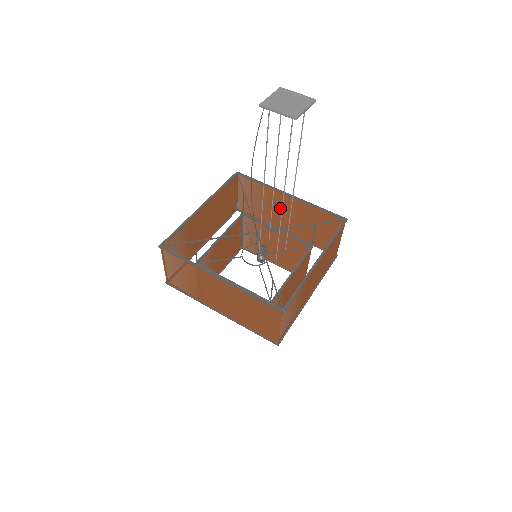
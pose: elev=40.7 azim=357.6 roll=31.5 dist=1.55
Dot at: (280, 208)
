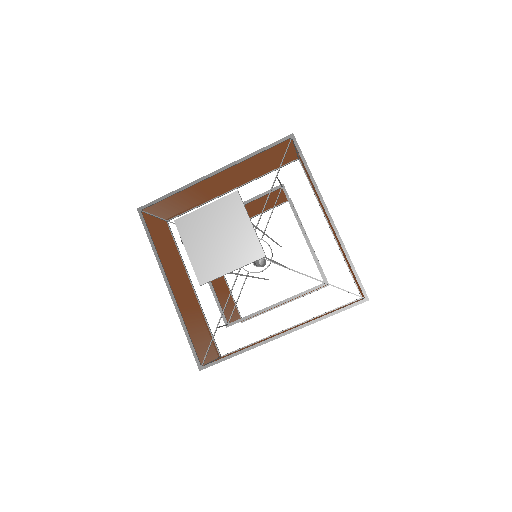
Dot at: occluded
